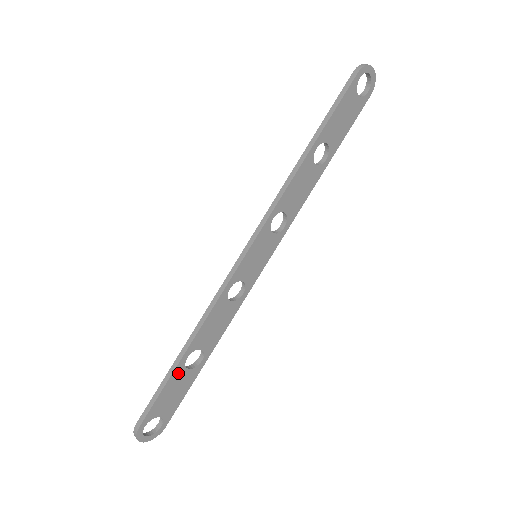
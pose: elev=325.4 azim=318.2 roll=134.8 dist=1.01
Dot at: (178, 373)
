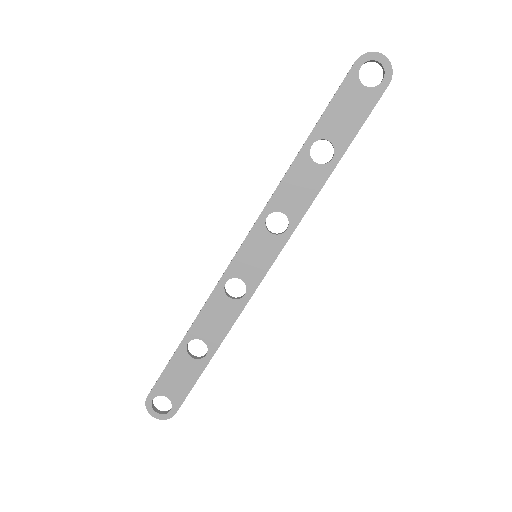
Dot at: (180, 357)
